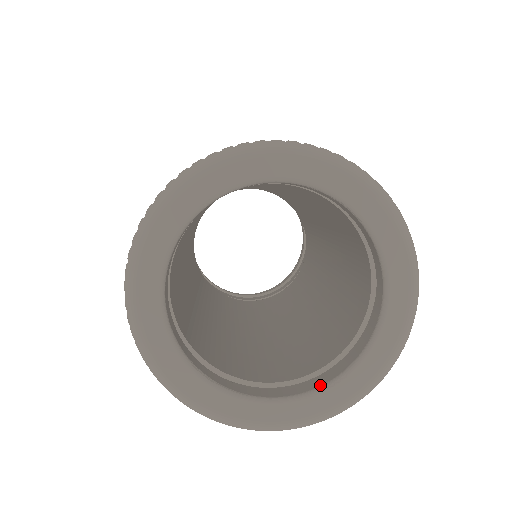
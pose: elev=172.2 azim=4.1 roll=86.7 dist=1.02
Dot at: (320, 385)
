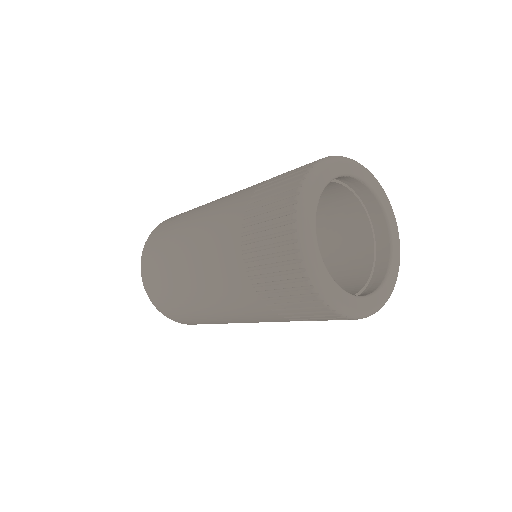
Dot at: (385, 274)
